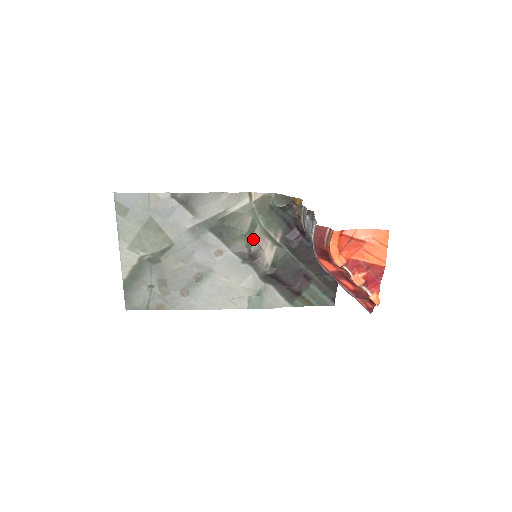
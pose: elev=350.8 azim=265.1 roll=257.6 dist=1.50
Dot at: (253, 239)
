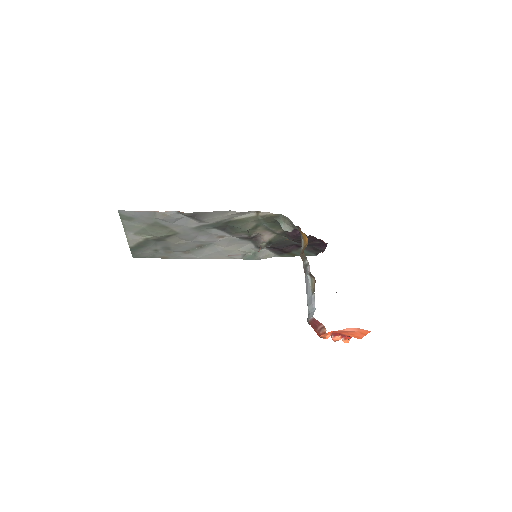
Dot at: (255, 231)
